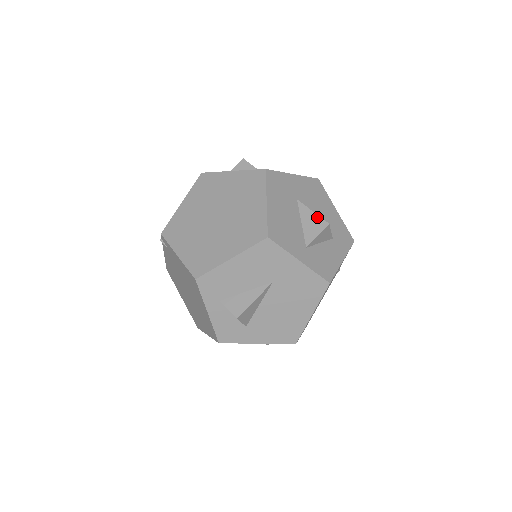
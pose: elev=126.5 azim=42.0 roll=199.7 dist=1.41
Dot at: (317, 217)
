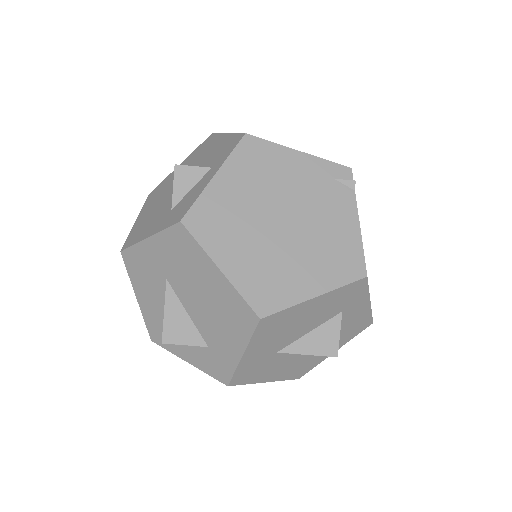
Dot at: (317, 355)
